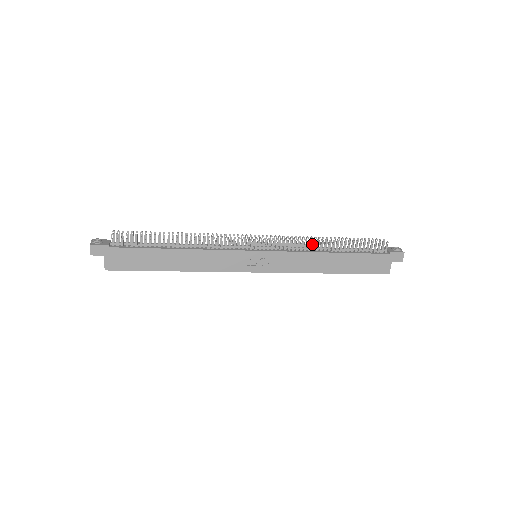
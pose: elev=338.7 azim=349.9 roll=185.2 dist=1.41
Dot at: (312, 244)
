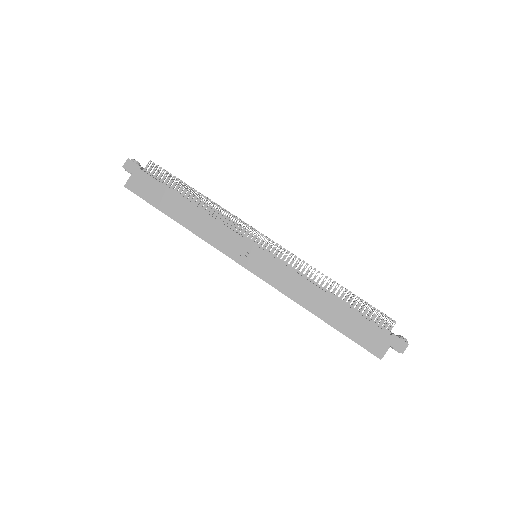
Dot at: (315, 275)
